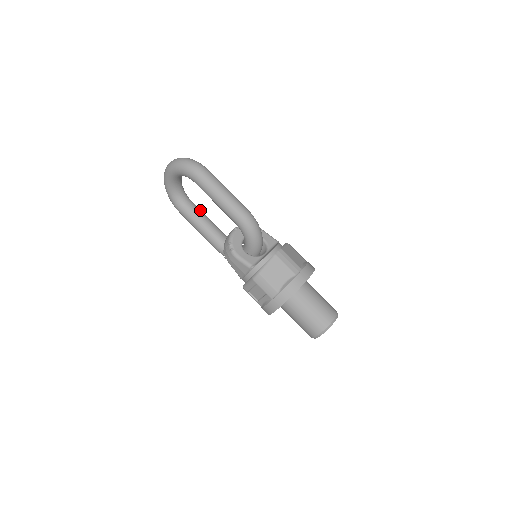
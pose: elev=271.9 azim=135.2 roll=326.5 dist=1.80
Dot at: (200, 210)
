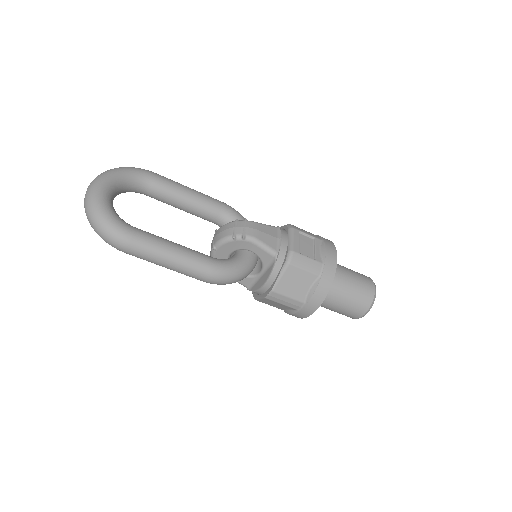
Dot at: (168, 192)
